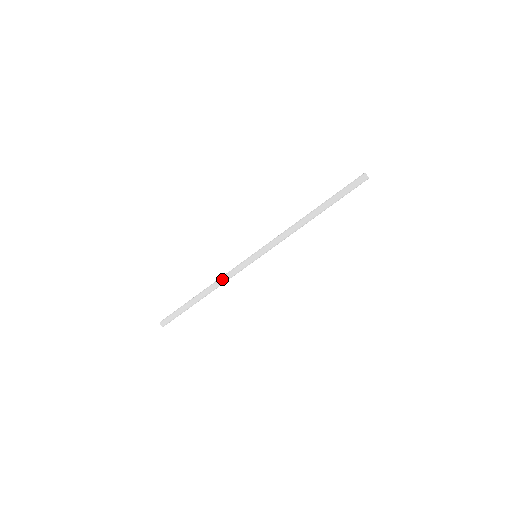
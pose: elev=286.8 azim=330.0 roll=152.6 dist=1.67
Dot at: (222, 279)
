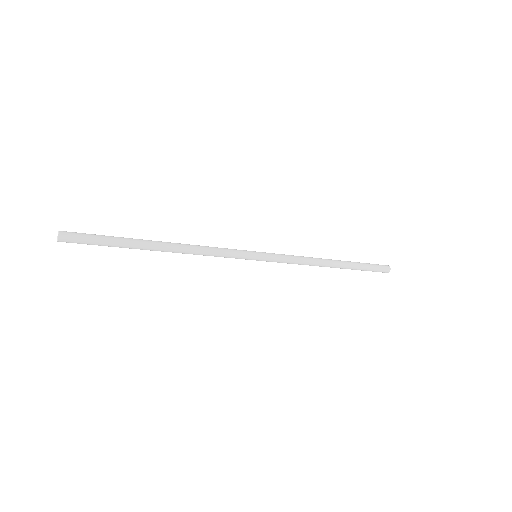
Dot at: (203, 248)
